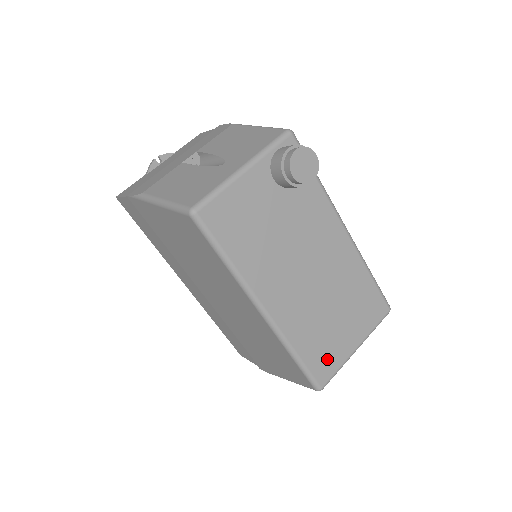
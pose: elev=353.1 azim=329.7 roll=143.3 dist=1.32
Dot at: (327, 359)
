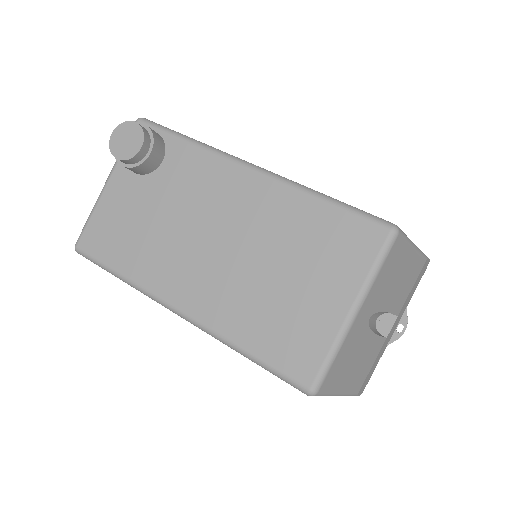
Dot at: (299, 344)
